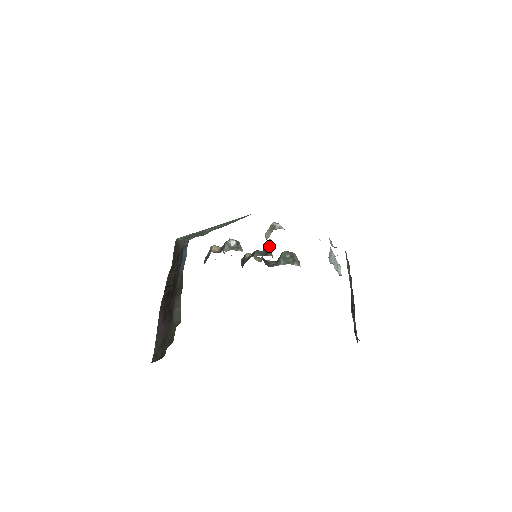
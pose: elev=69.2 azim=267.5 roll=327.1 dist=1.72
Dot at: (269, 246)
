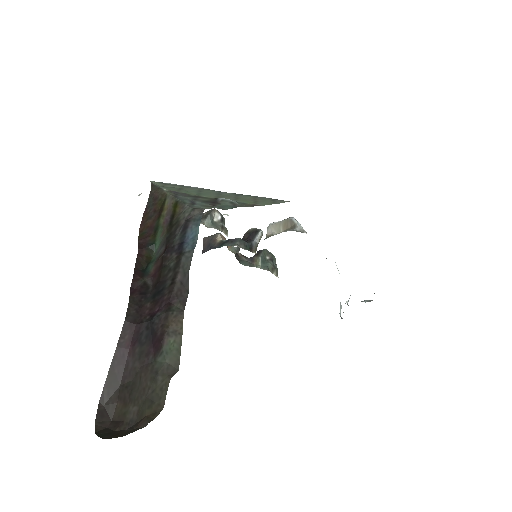
Dot at: (257, 238)
